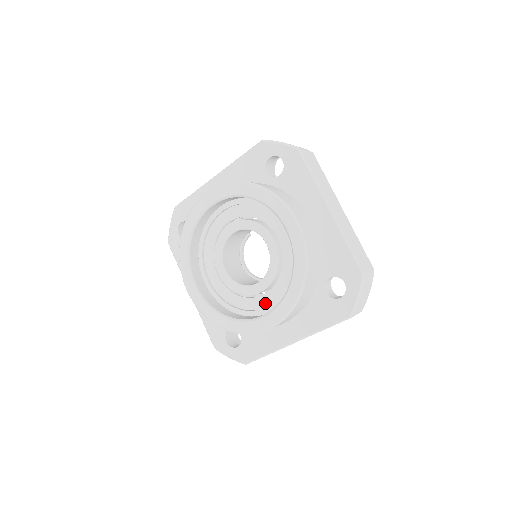
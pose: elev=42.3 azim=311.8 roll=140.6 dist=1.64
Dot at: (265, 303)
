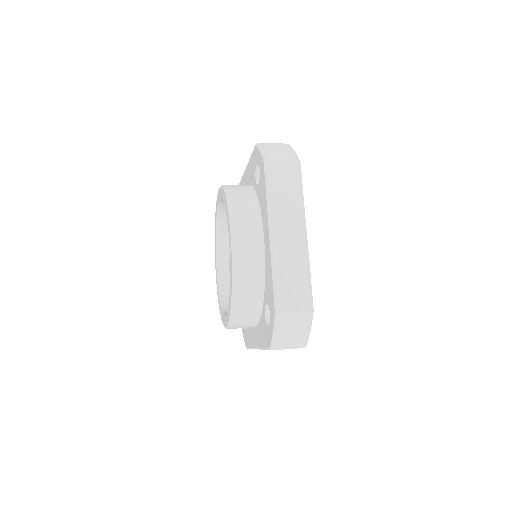
Dot at: occluded
